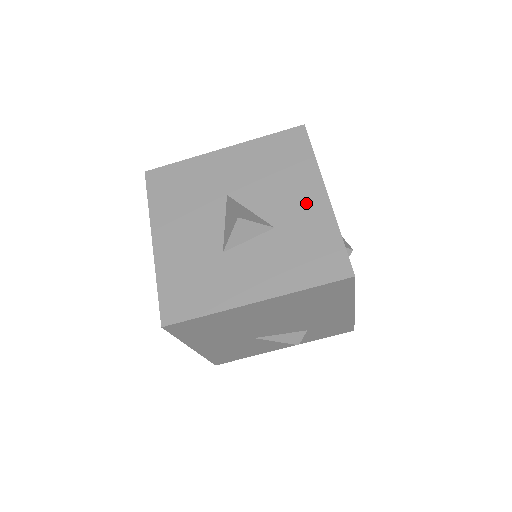
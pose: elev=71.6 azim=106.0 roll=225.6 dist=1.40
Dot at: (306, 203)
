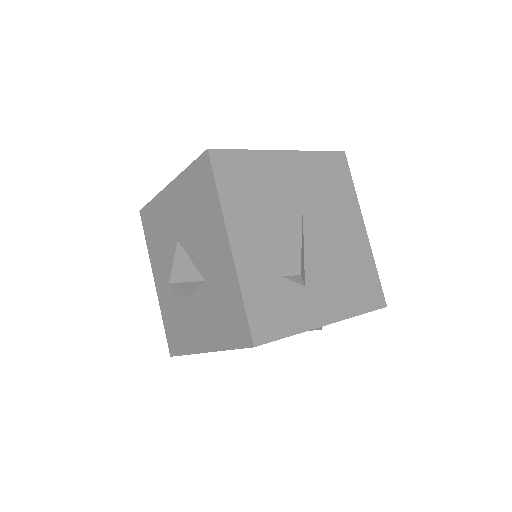
Dot at: (218, 256)
